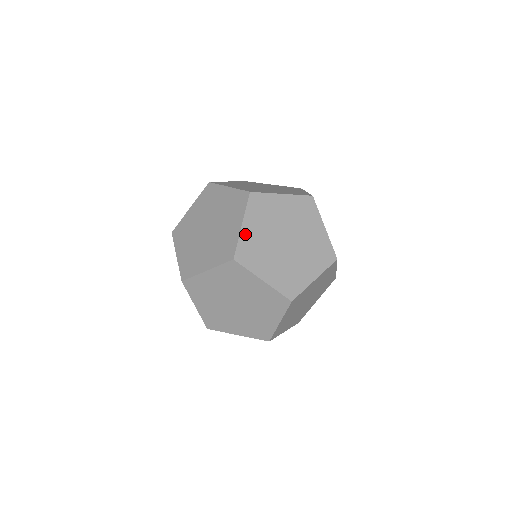
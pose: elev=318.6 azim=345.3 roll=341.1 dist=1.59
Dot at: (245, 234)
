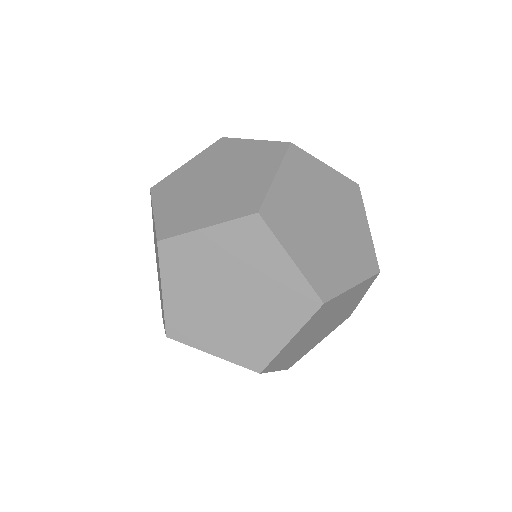
Dot at: (303, 264)
